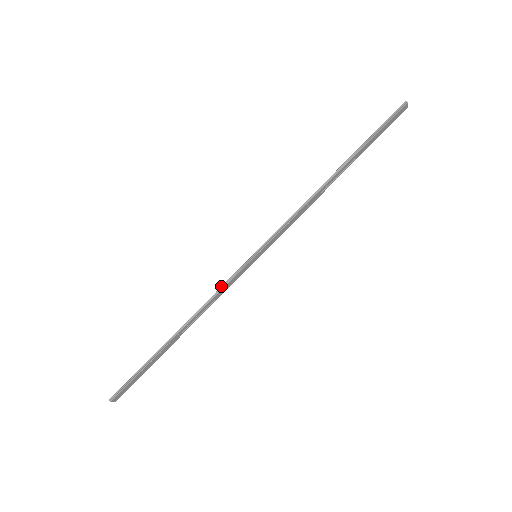
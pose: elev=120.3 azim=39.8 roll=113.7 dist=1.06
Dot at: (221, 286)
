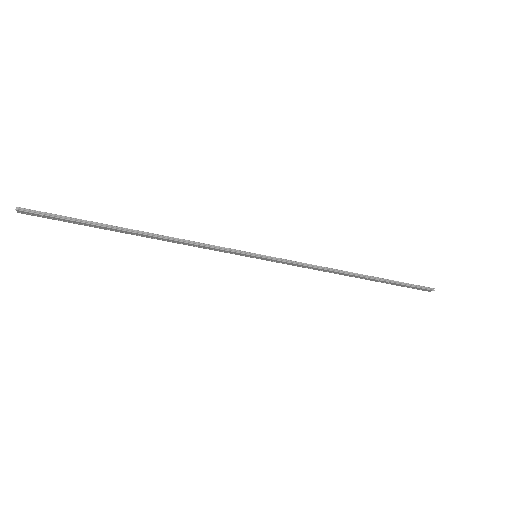
Dot at: occluded
